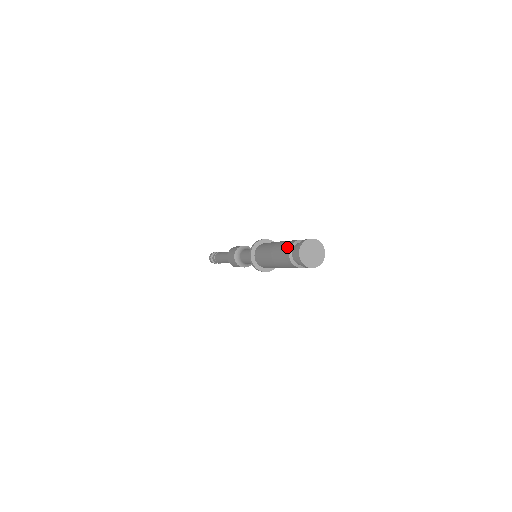
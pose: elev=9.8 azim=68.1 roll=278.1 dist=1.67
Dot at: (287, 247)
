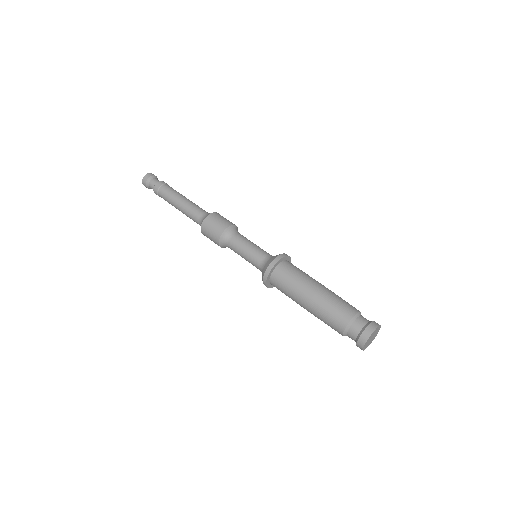
Dot at: (341, 322)
